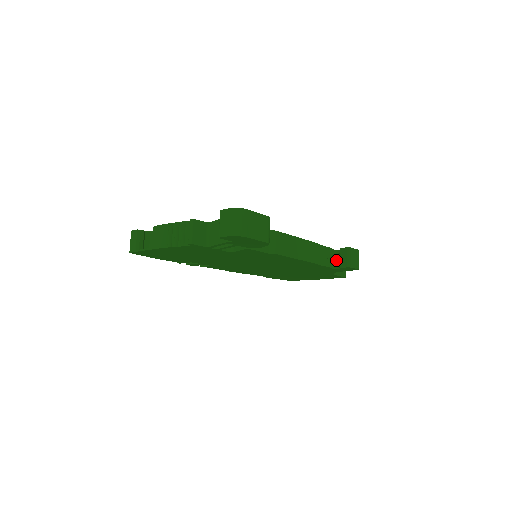
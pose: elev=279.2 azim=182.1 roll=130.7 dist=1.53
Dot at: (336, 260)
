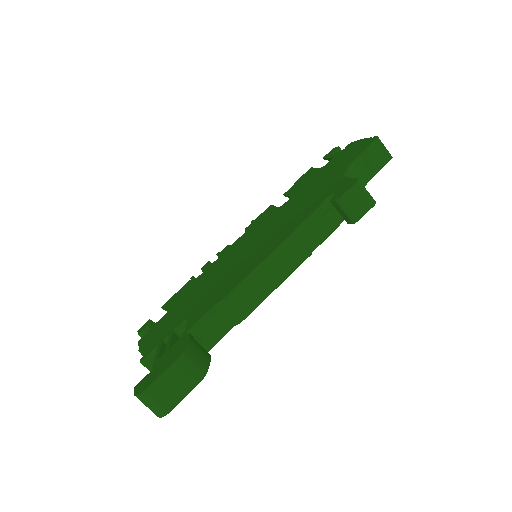
Dot at: occluded
